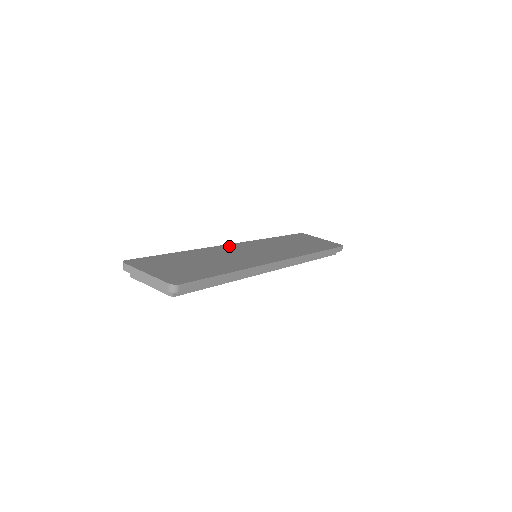
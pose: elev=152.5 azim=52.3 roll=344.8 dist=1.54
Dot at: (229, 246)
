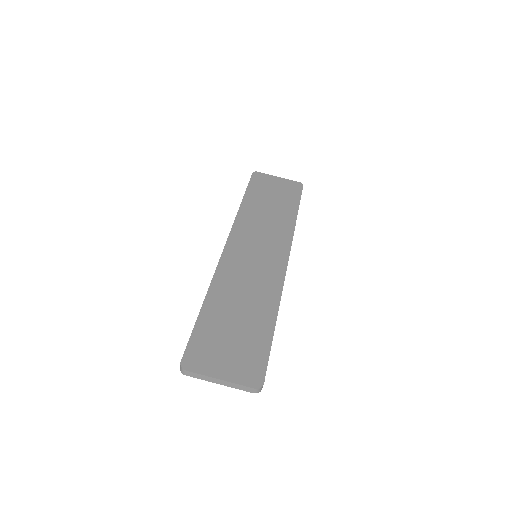
Dot at: (228, 255)
